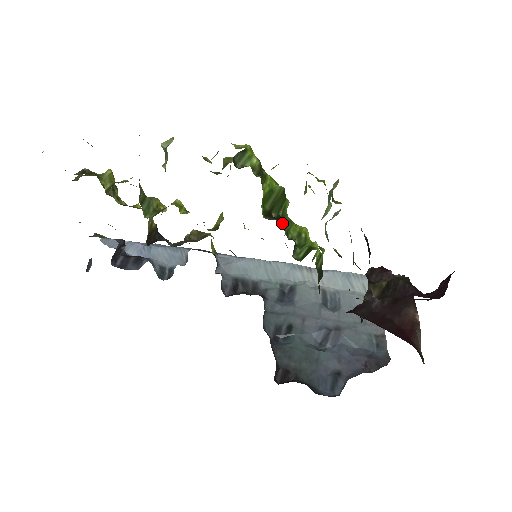
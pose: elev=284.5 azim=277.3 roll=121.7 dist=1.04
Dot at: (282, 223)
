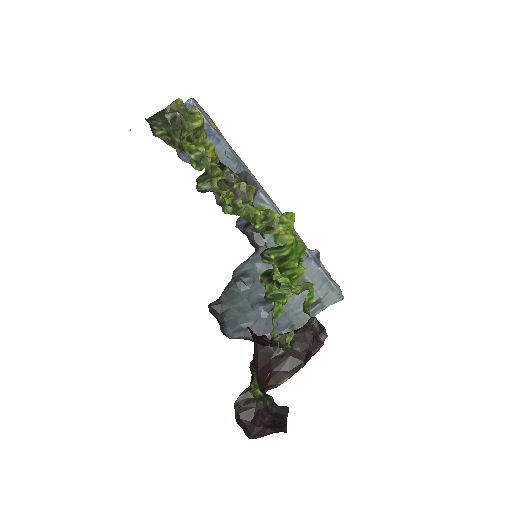
Dot at: (269, 286)
